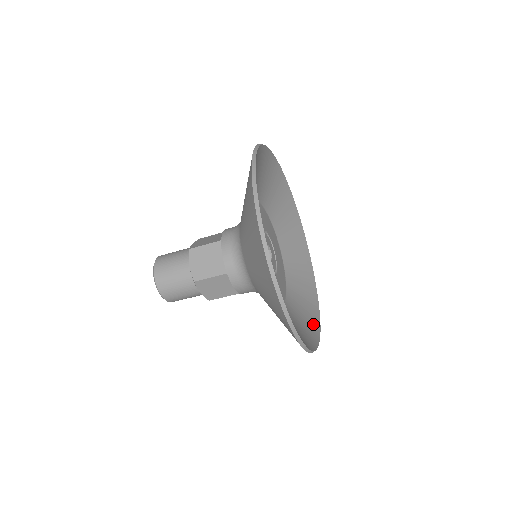
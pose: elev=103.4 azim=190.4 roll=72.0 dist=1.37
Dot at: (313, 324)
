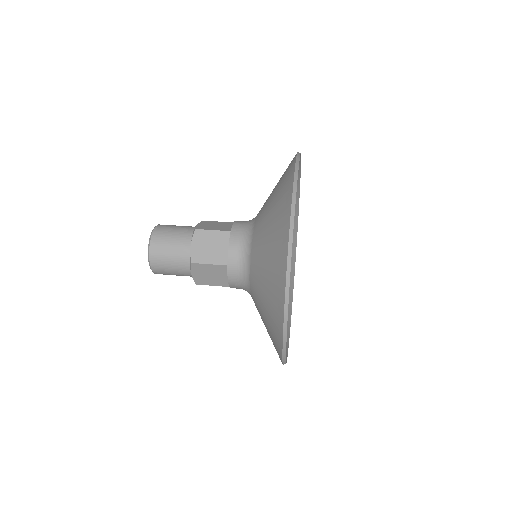
Dot at: occluded
